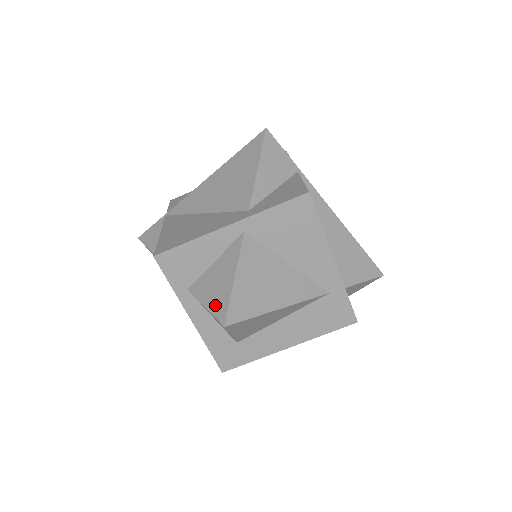
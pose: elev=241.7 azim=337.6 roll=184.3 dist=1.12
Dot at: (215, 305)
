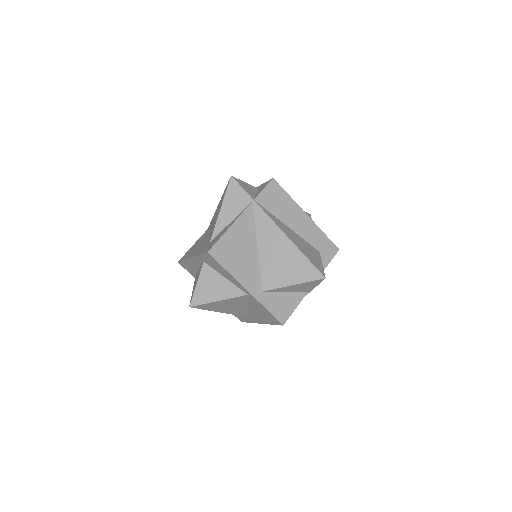
Dot at: (199, 293)
